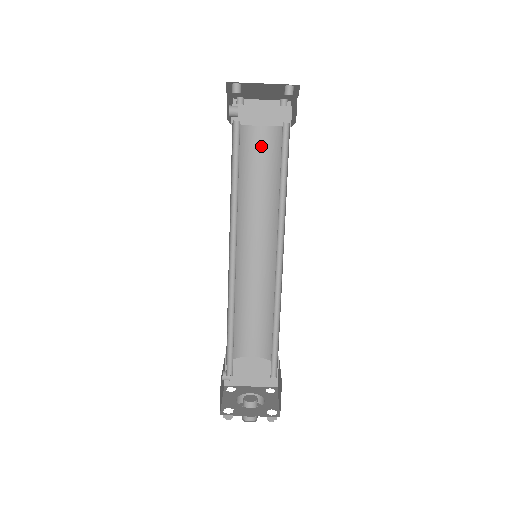
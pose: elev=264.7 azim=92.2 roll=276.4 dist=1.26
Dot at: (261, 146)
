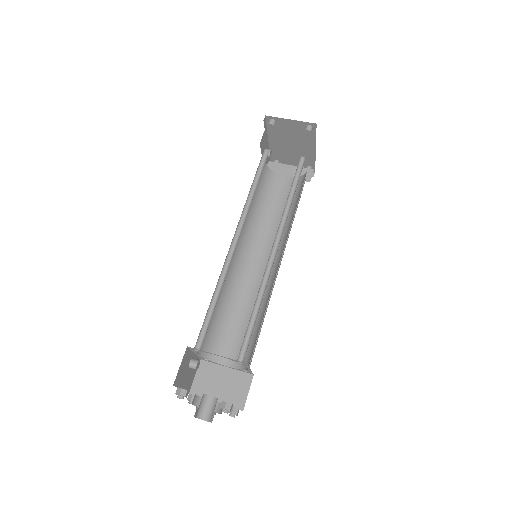
Dot at: (283, 189)
